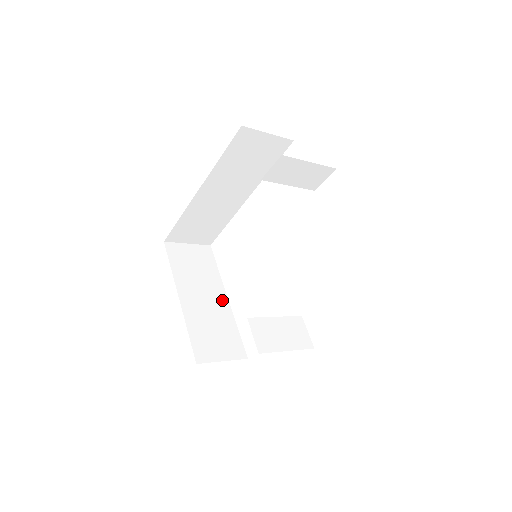
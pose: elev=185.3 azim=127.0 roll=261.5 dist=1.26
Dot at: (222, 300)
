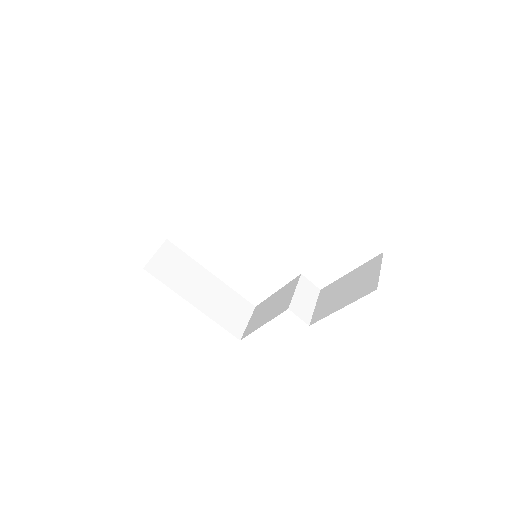
Dot at: (211, 279)
